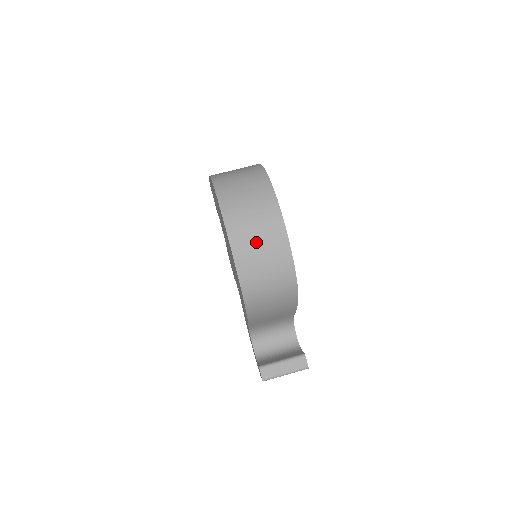
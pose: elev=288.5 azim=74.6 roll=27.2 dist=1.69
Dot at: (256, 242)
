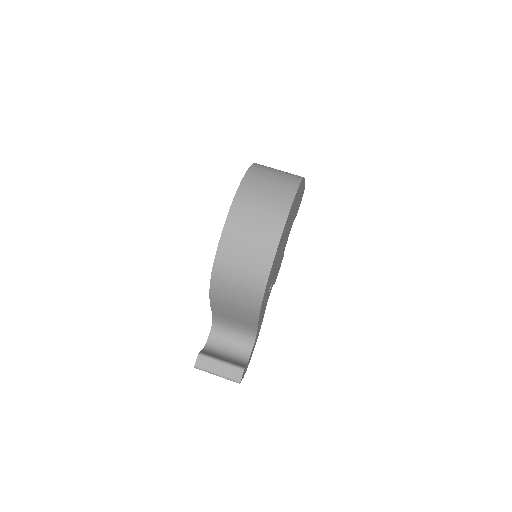
Dot at: (249, 231)
